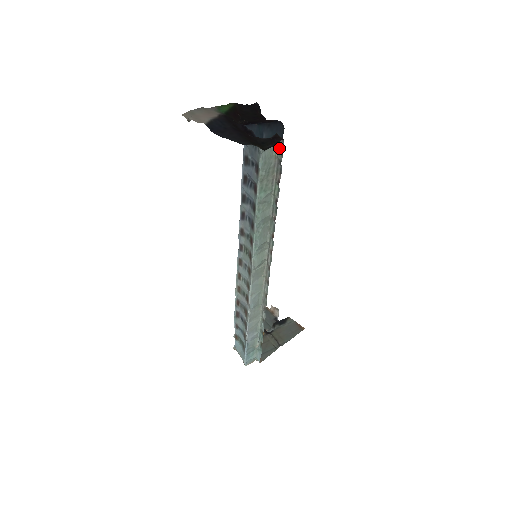
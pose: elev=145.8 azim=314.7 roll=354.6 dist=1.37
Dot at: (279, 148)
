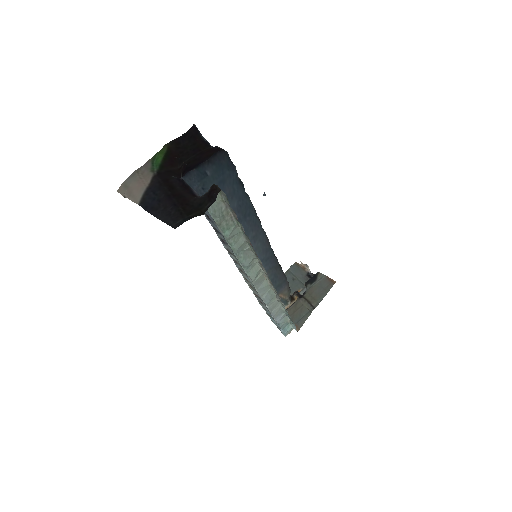
Dot at: (222, 194)
